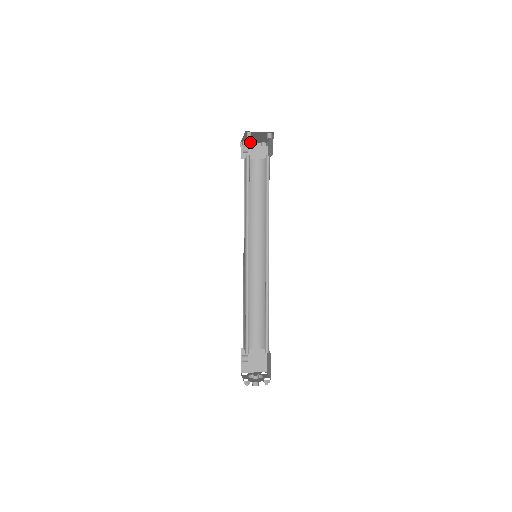
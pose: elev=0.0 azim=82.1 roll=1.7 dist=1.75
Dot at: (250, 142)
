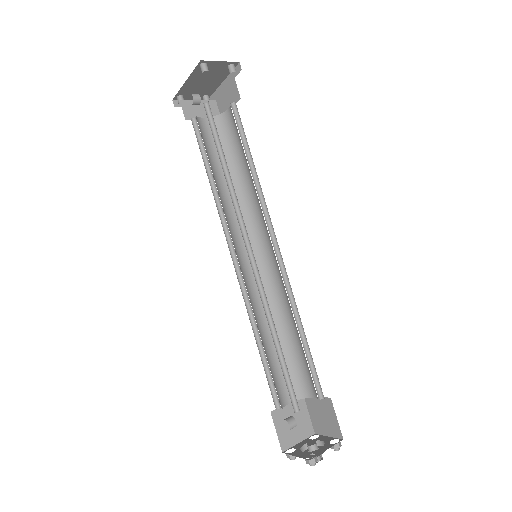
Dot at: (186, 98)
